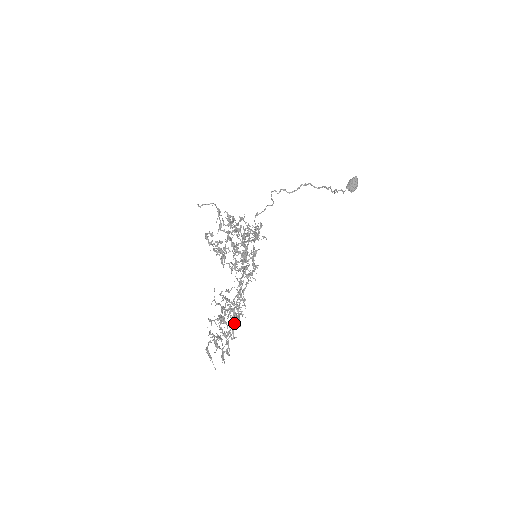
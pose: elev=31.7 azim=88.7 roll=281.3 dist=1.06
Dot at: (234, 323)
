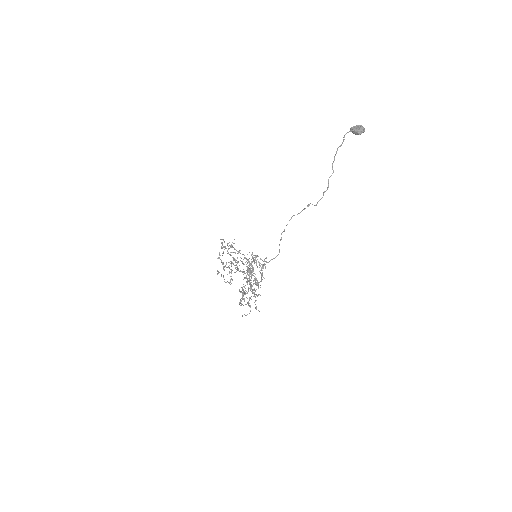
Dot at: occluded
